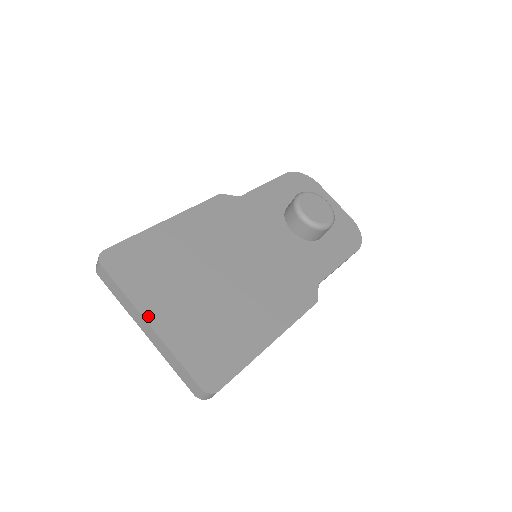
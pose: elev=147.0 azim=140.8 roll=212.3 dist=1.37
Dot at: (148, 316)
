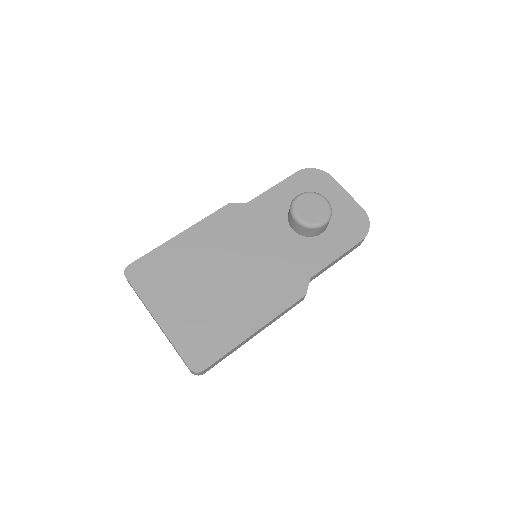
Dot at: (156, 314)
